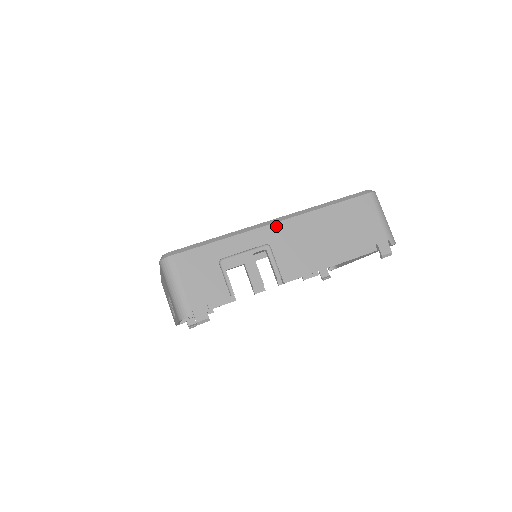
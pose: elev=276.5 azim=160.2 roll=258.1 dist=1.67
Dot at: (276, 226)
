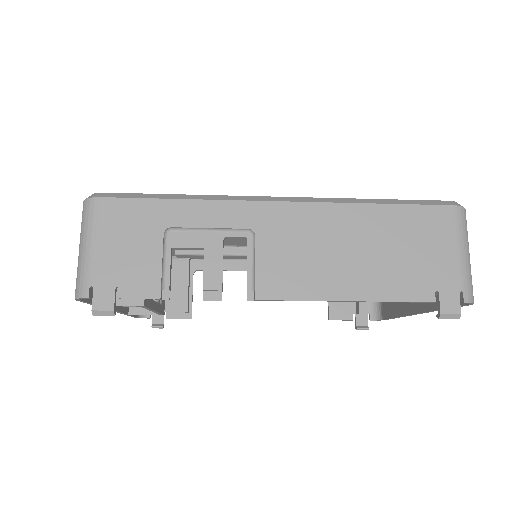
Dot at: (276, 207)
